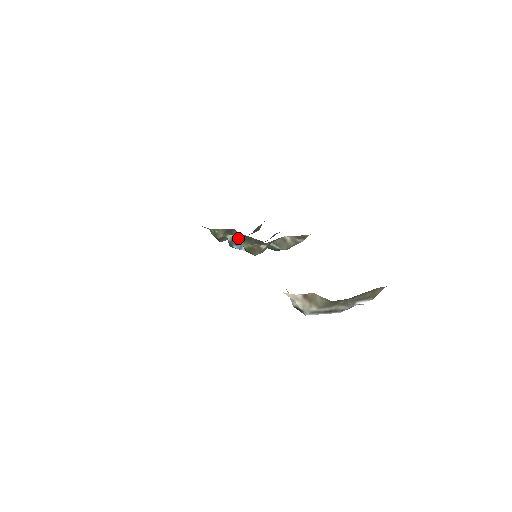
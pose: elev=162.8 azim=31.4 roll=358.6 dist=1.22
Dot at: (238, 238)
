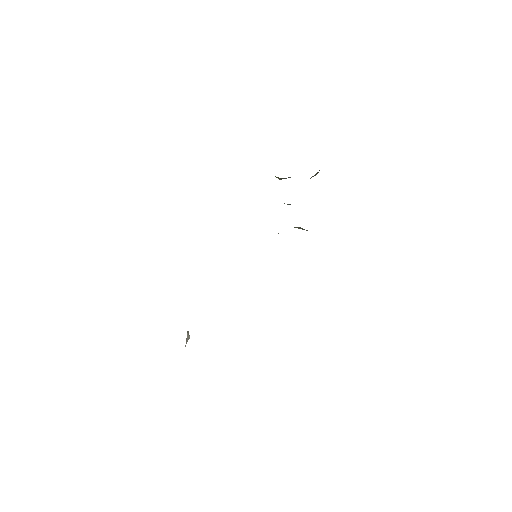
Dot at: occluded
